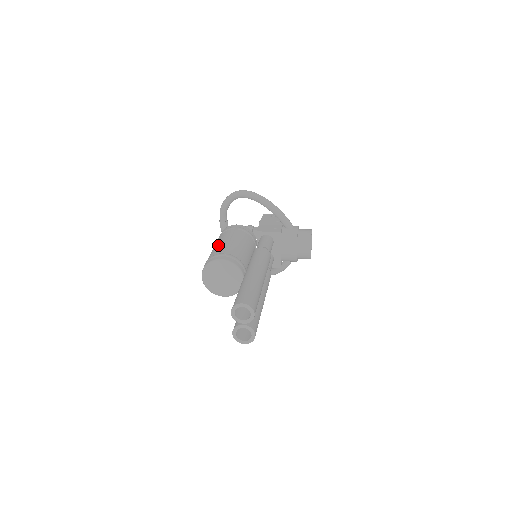
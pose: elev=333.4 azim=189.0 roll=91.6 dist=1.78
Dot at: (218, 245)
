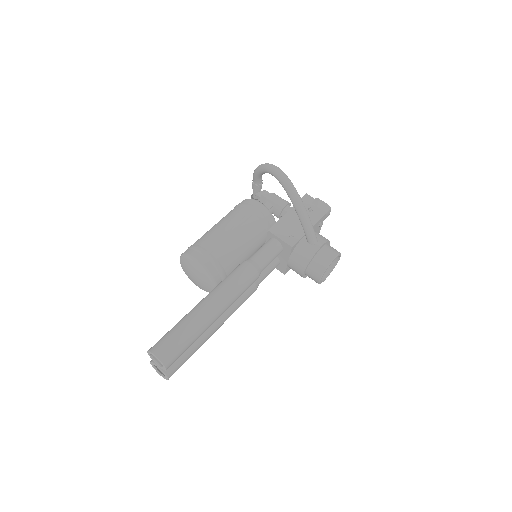
Dot at: (215, 229)
